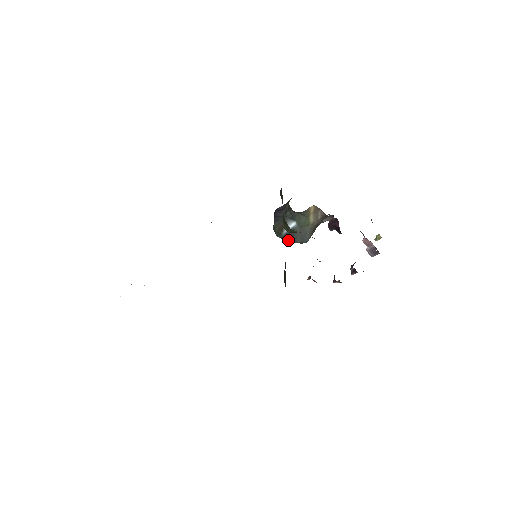
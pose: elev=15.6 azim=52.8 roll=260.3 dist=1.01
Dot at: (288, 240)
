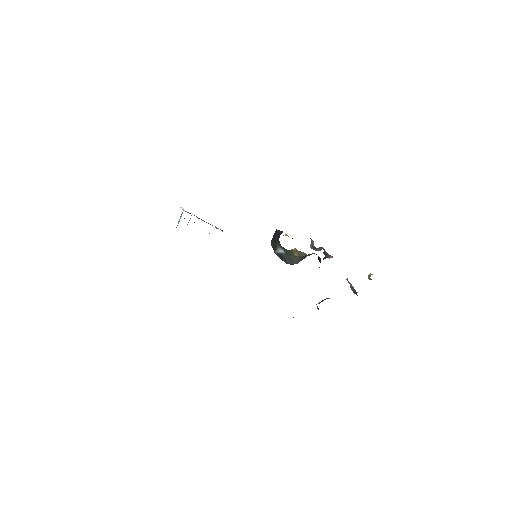
Dot at: occluded
